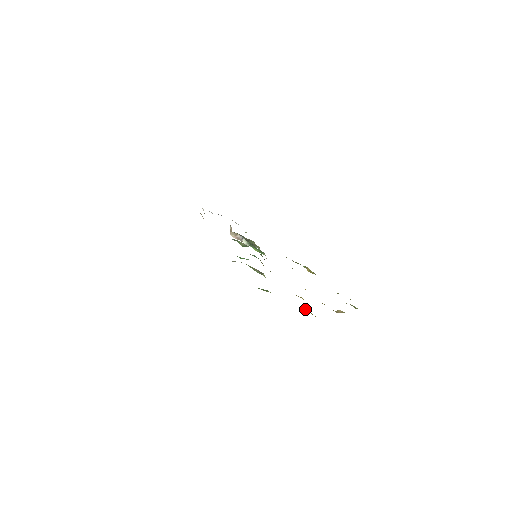
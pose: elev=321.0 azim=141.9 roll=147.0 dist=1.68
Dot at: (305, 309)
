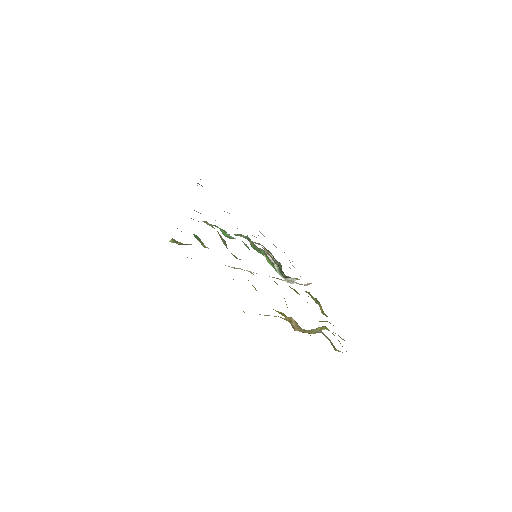
Dot at: occluded
